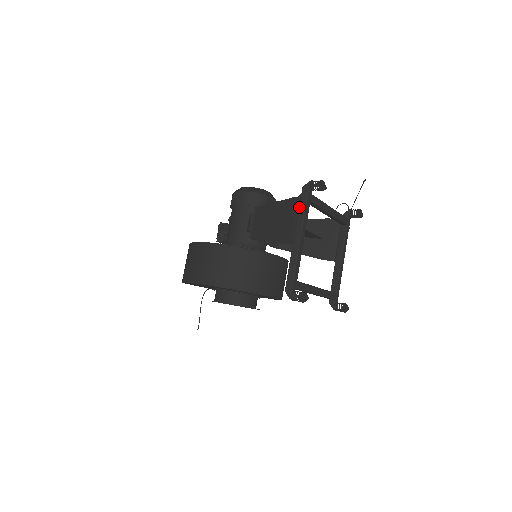
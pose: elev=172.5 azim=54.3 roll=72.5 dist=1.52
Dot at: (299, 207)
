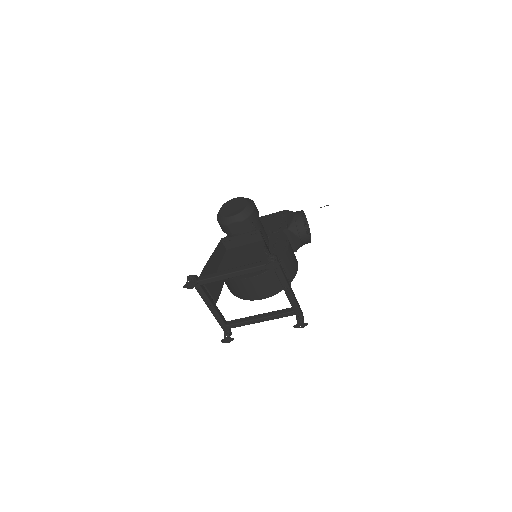
Dot at: occluded
